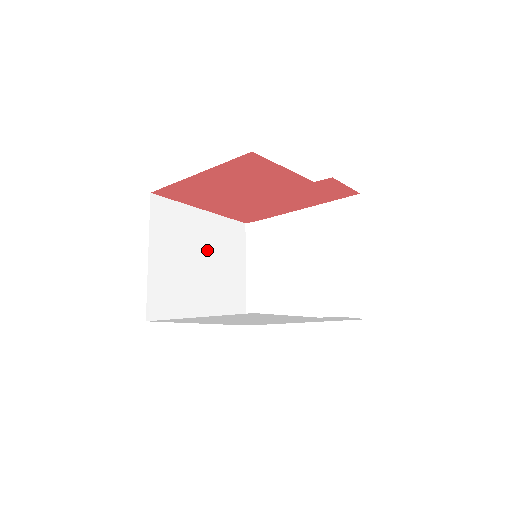
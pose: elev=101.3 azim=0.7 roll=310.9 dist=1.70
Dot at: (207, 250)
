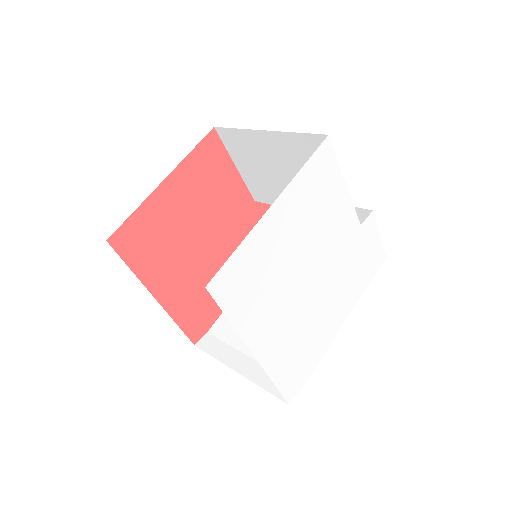
Dot at: occluded
